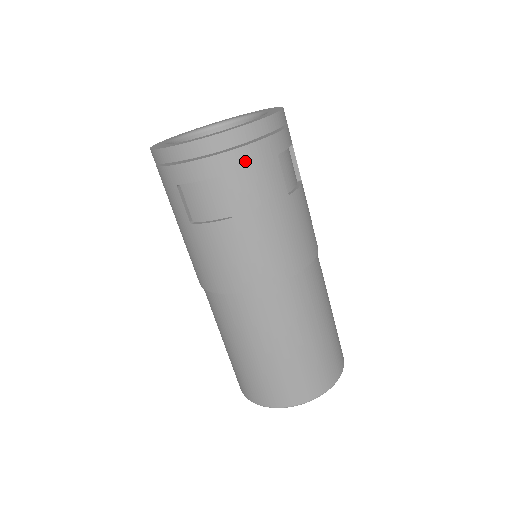
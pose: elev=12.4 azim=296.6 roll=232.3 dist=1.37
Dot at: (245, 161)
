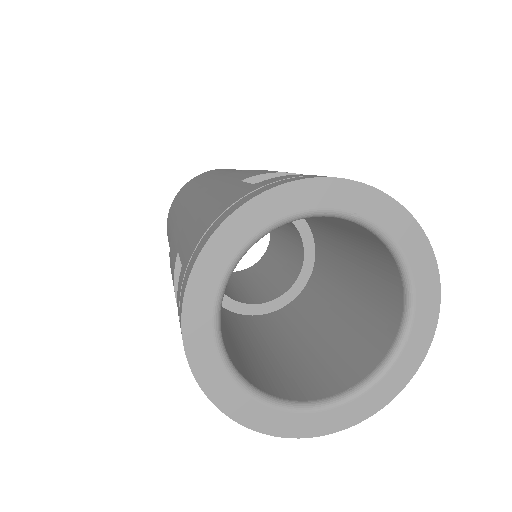
Dot at: occluded
